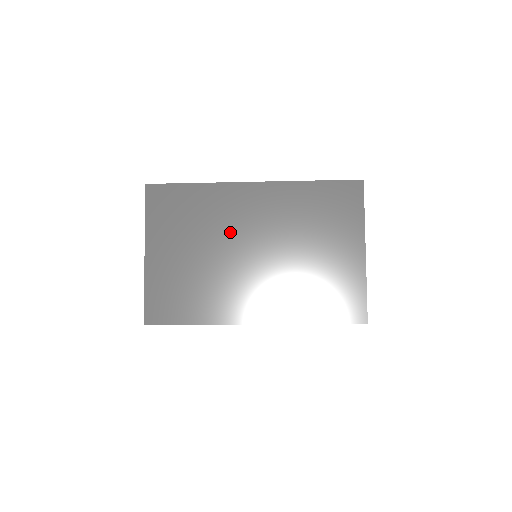
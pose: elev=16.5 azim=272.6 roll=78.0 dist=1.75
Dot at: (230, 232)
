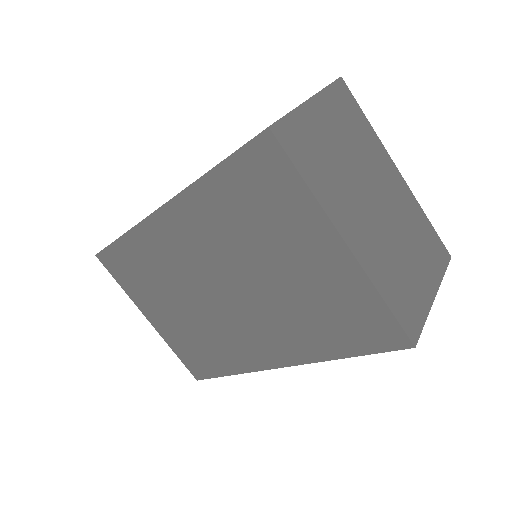
Dot at: (186, 277)
